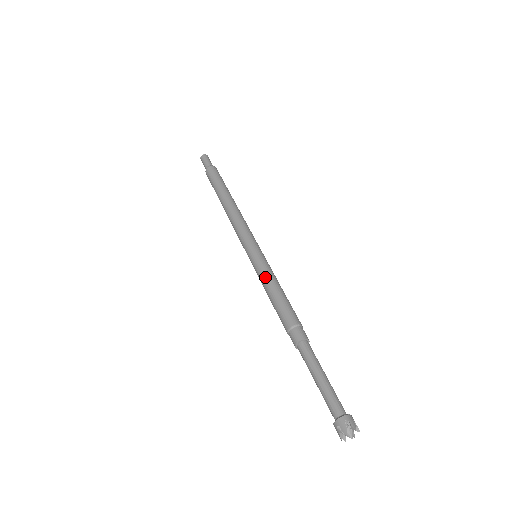
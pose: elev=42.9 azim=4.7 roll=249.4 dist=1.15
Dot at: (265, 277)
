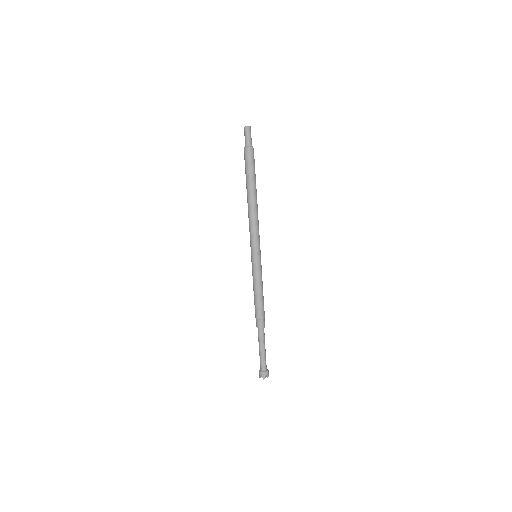
Dot at: (253, 280)
